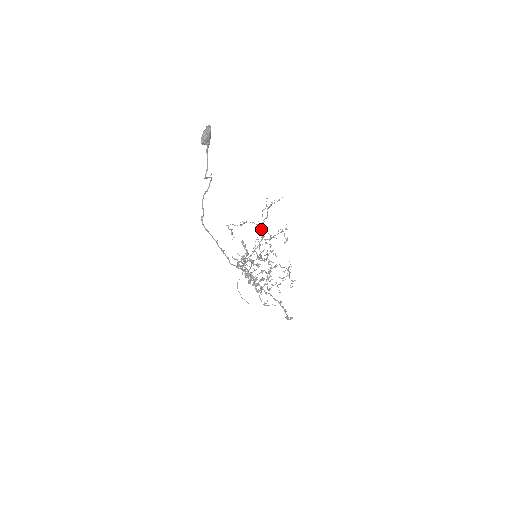
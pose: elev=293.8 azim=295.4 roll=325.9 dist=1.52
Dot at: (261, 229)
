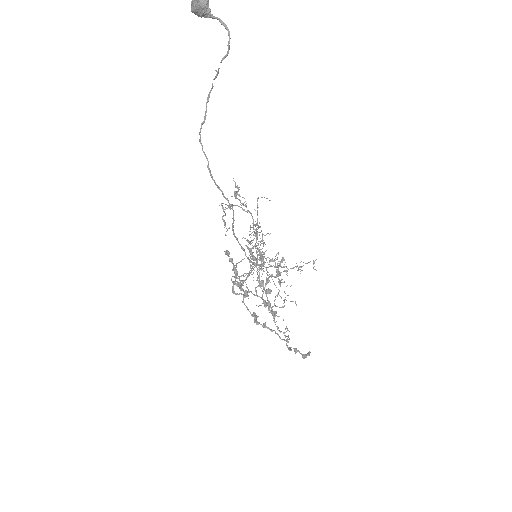
Dot at: (257, 200)
